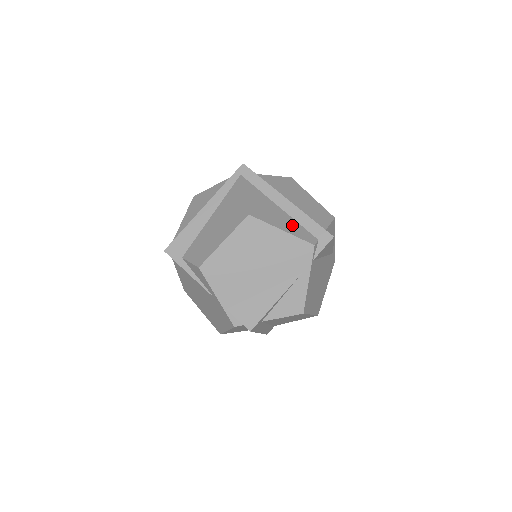
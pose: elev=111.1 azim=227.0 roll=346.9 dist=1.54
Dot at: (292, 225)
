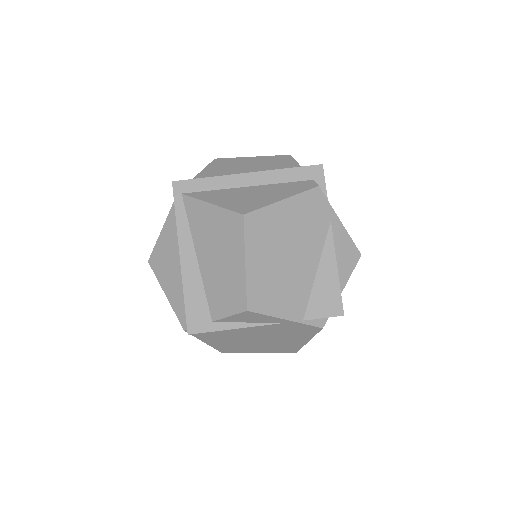
Dot at: (281, 189)
